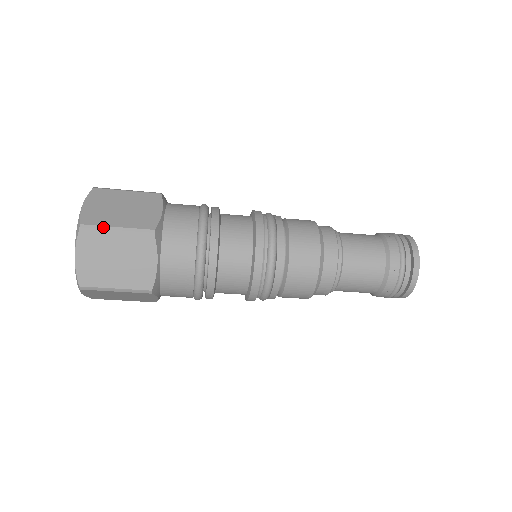
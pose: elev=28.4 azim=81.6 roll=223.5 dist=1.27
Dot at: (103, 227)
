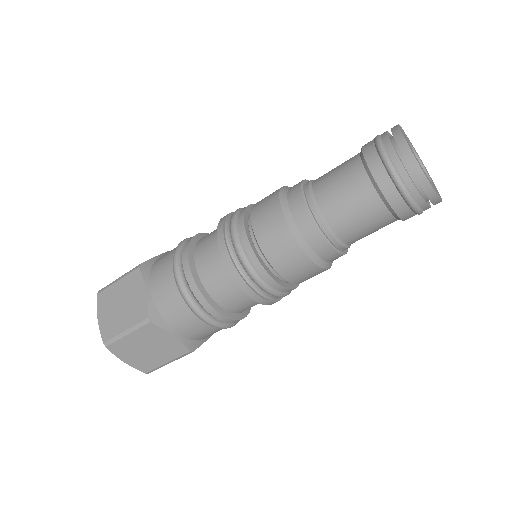
Dot at: (117, 337)
